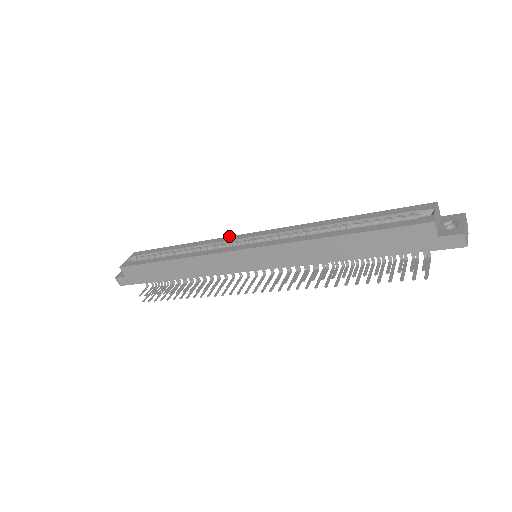
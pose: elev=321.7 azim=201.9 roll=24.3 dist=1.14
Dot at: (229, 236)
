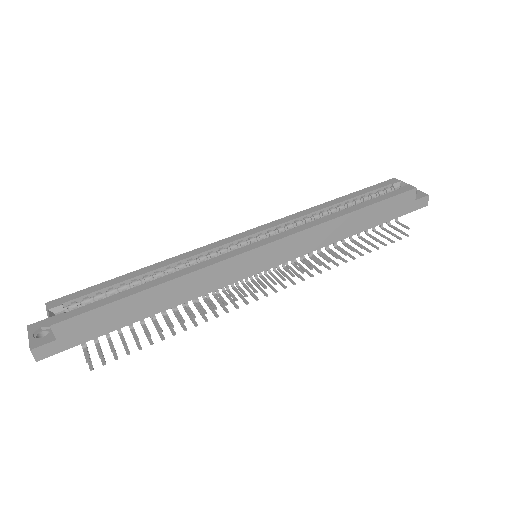
Dot at: occluded
